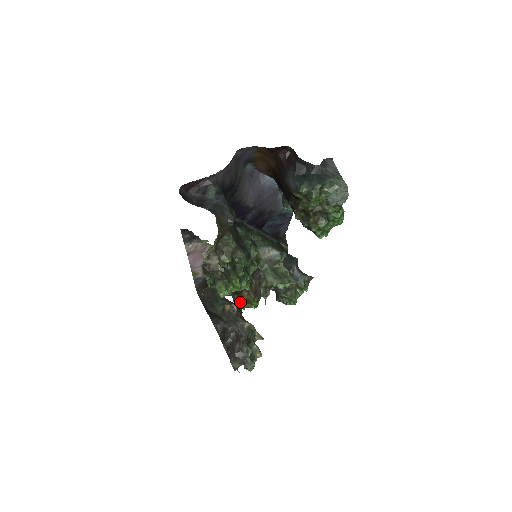
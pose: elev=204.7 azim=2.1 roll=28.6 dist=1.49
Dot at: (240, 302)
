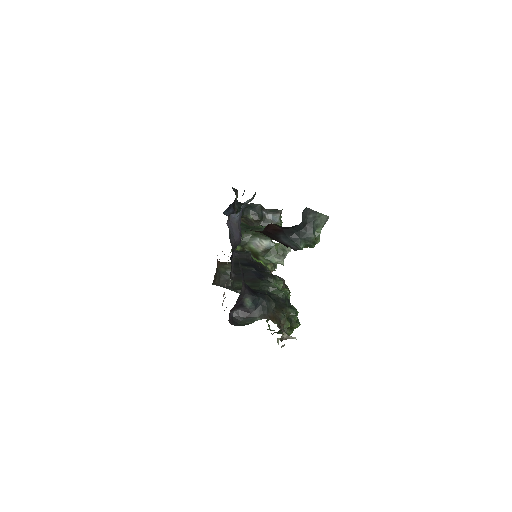
Dot at: occluded
